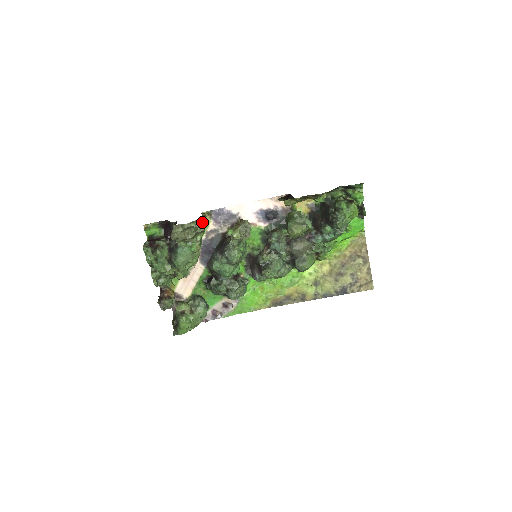
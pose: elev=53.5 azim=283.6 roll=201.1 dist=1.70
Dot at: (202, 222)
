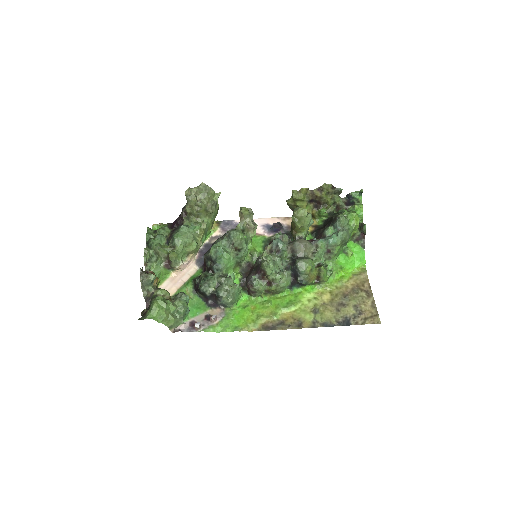
Dot at: (216, 196)
